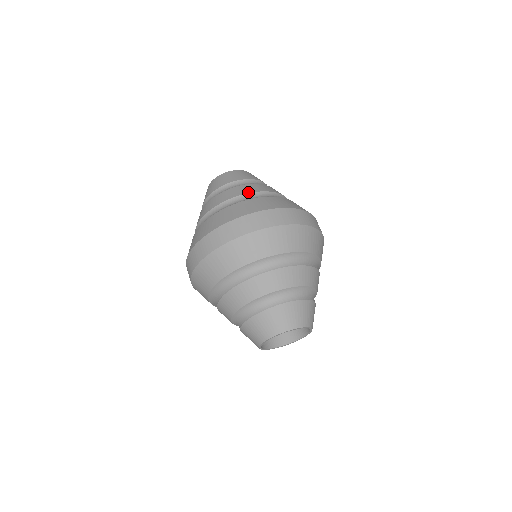
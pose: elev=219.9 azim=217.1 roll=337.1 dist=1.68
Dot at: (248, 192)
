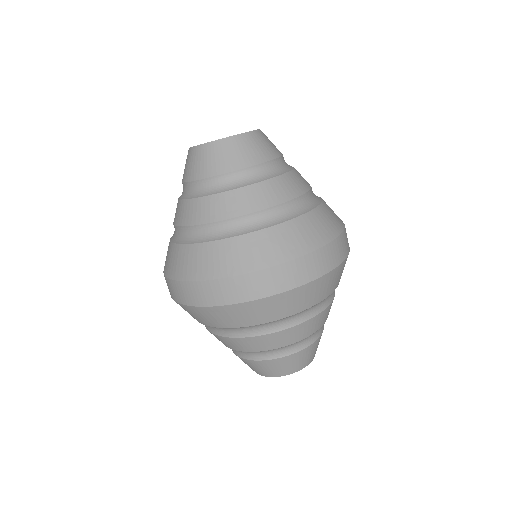
Dot at: (186, 224)
